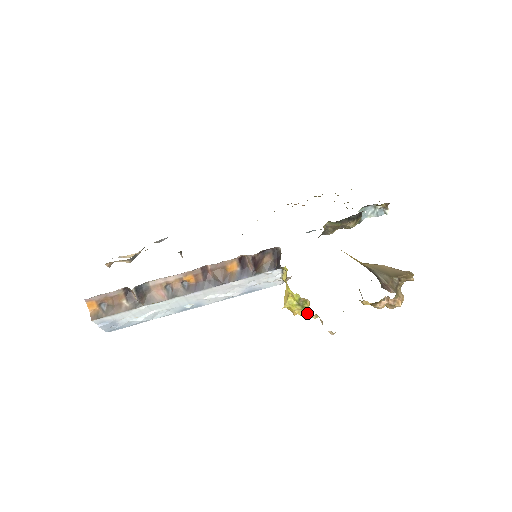
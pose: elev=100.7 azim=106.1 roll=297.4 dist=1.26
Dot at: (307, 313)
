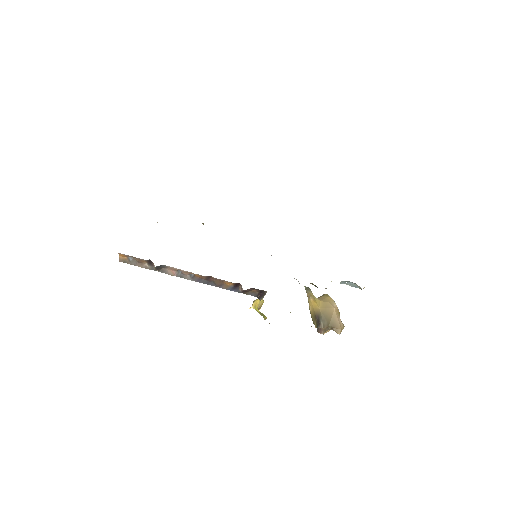
Dot at: (263, 317)
